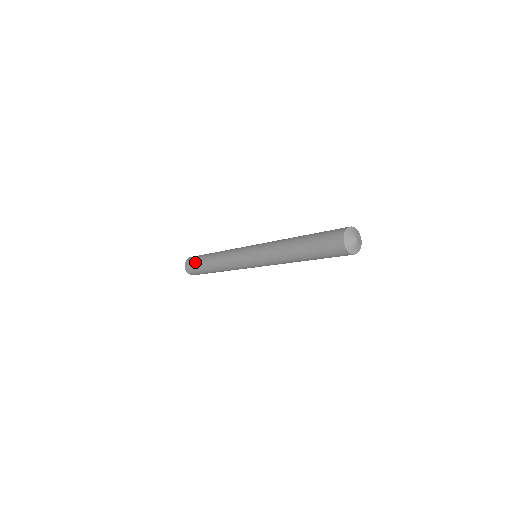
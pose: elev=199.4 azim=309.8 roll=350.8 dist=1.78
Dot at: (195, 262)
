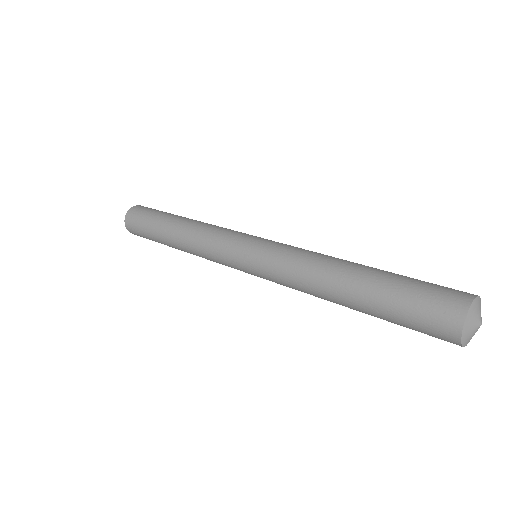
Dot at: (143, 230)
